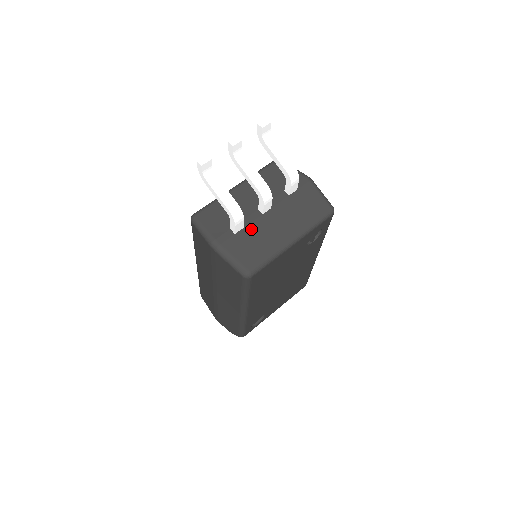
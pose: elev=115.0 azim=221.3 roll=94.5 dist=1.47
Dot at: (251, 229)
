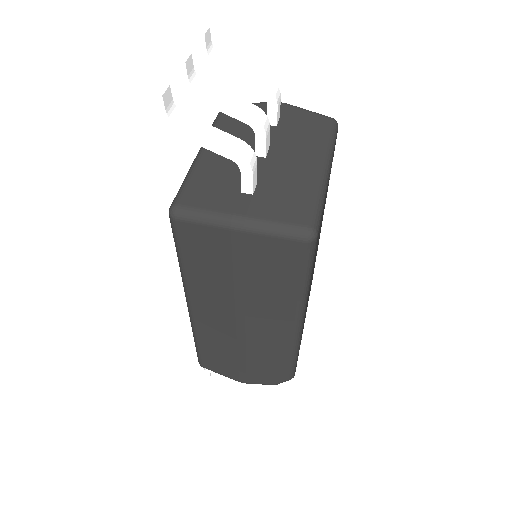
Dot at: (267, 180)
